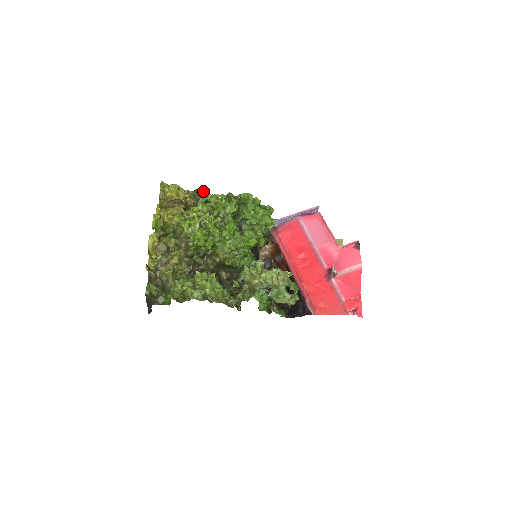
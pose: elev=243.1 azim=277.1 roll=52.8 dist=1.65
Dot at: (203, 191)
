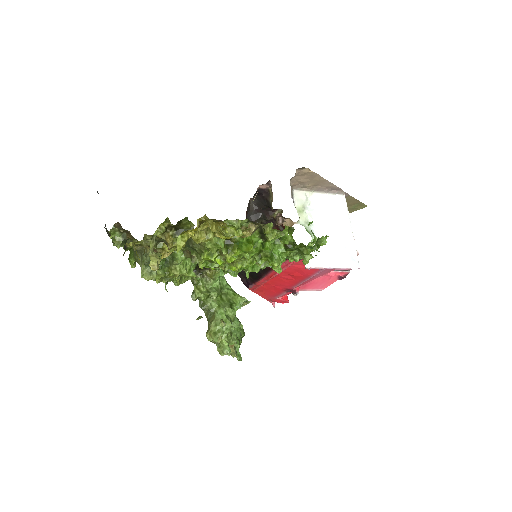
Dot at: occluded
